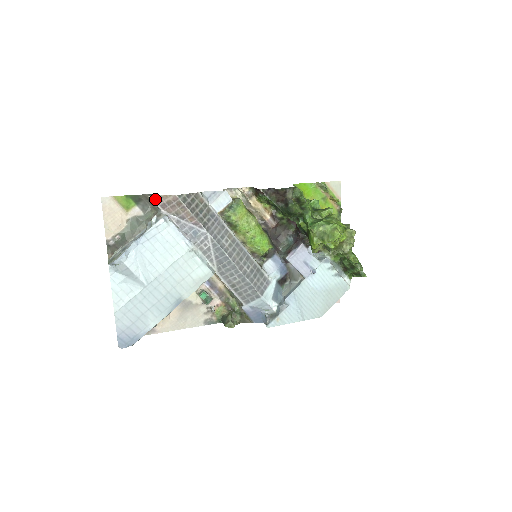
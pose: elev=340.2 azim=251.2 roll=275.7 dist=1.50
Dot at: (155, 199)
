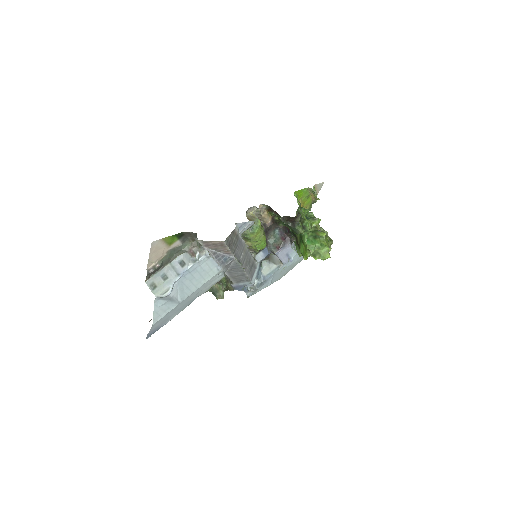
Dot at: (202, 242)
